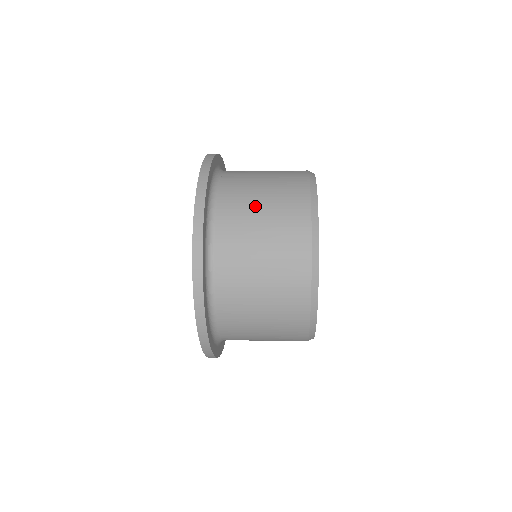
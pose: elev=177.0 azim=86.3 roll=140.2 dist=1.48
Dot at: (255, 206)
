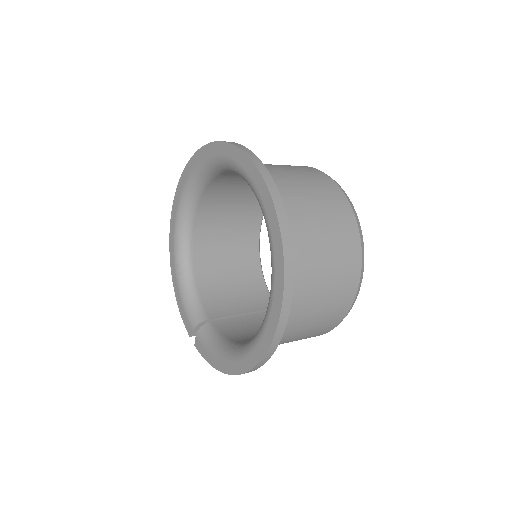
Dot at: (293, 180)
